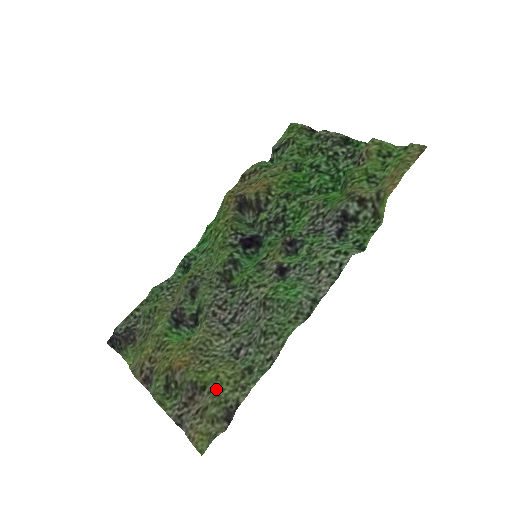
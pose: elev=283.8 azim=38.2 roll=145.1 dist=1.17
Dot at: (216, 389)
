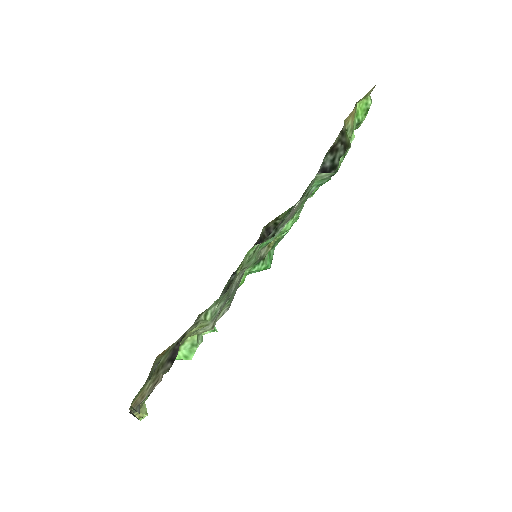
Dot at: occluded
